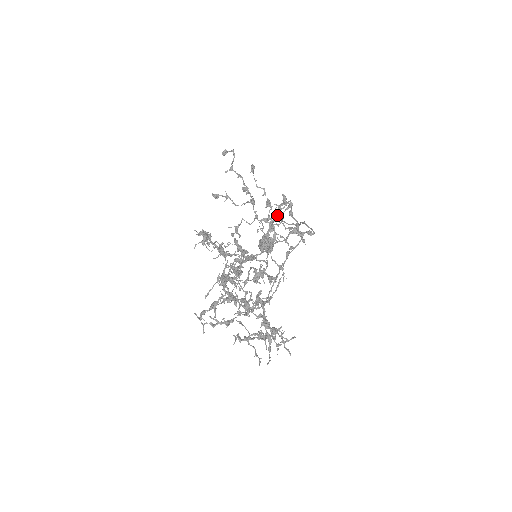
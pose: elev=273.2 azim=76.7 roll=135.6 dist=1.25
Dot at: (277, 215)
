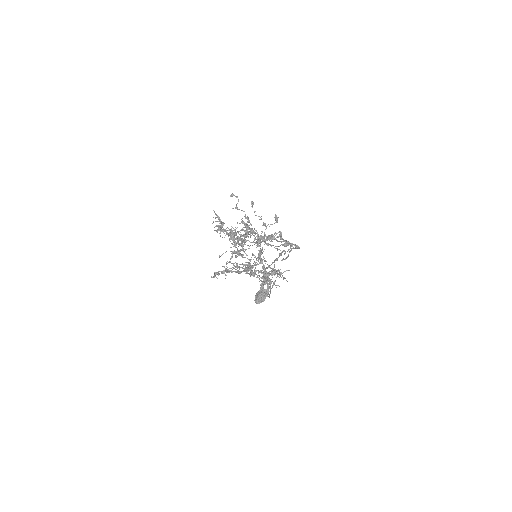
Dot at: (271, 239)
